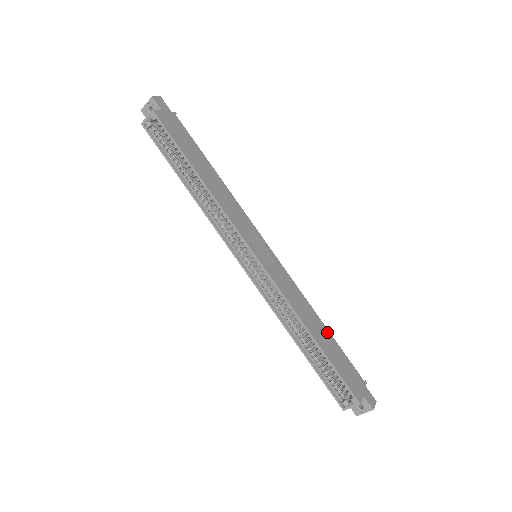
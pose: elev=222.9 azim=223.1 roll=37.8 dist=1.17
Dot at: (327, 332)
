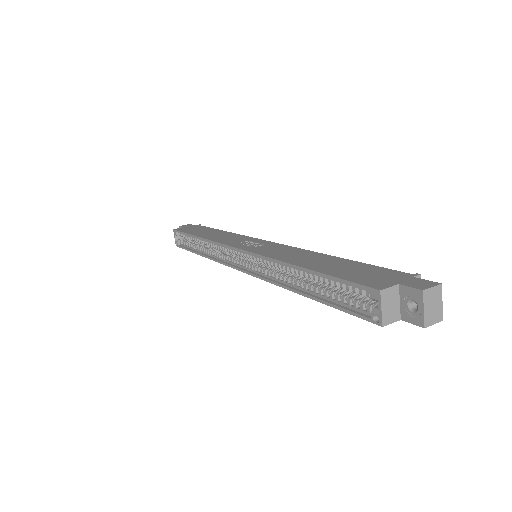
Dot at: (337, 259)
